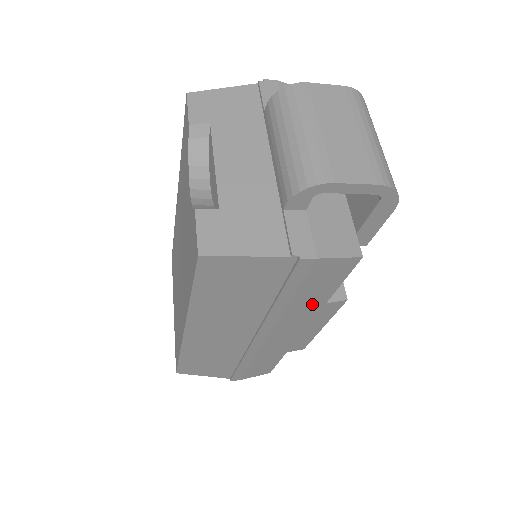
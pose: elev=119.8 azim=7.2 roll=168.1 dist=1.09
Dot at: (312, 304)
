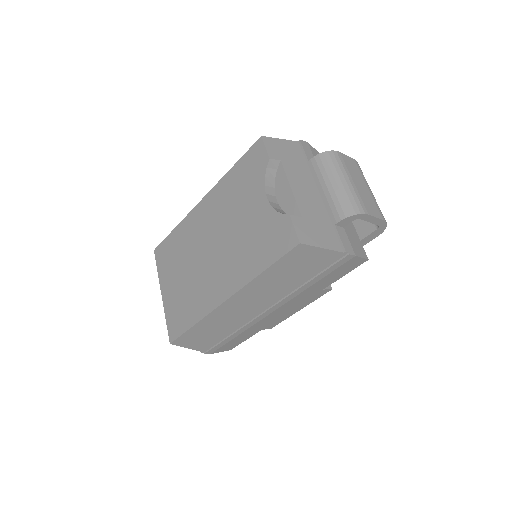
Dot at: (318, 289)
